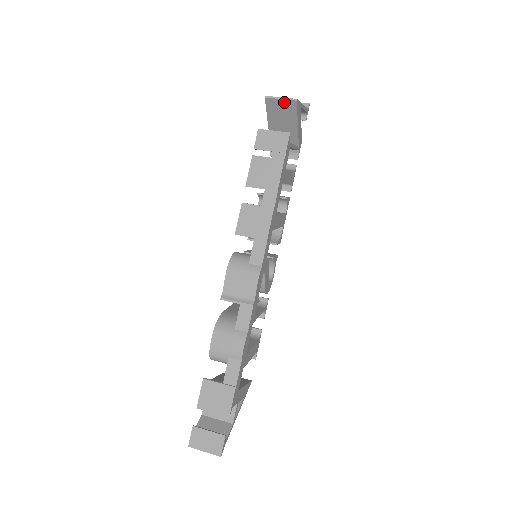
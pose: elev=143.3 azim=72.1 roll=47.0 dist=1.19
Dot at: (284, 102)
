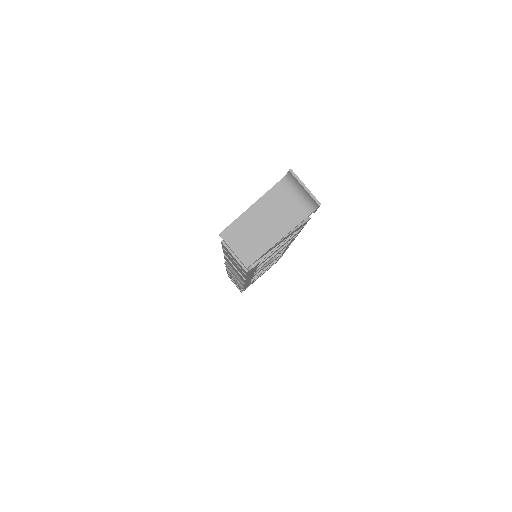
Dot at: (239, 252)
